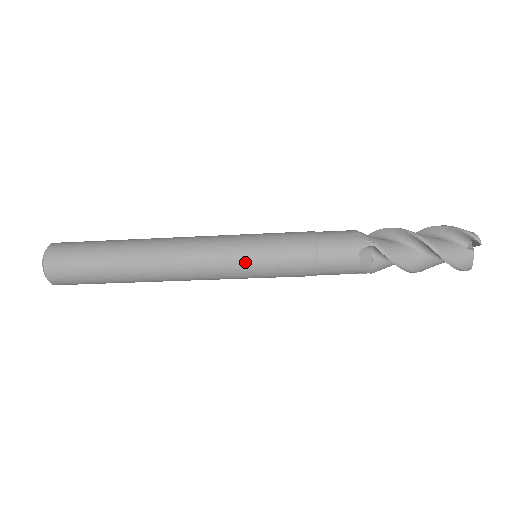
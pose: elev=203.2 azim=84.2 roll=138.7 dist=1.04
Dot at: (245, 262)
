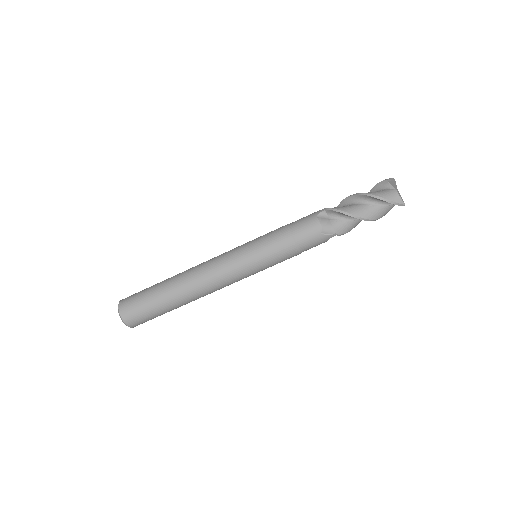
Dot at: (245, 252)
